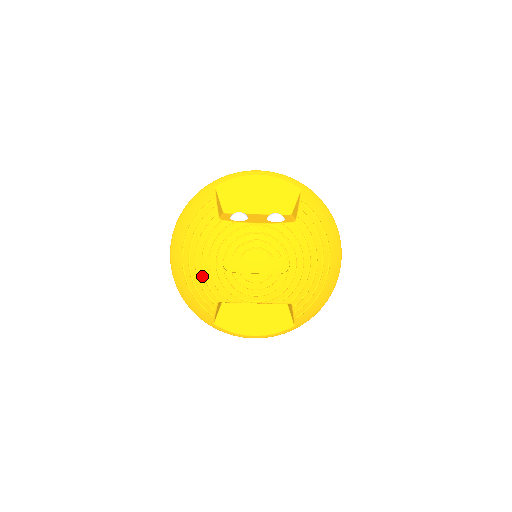
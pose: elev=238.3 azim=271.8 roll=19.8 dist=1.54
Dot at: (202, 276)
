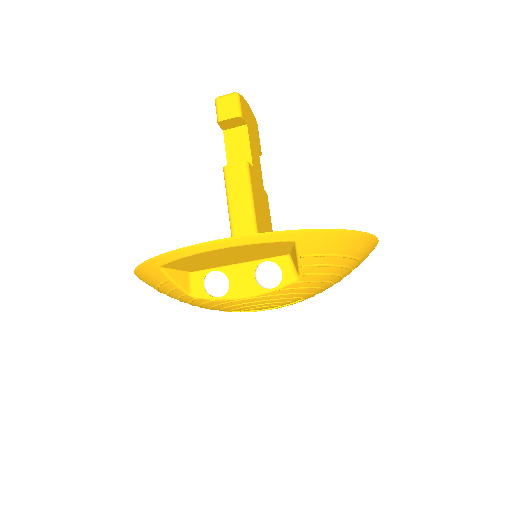
Dot at: occluded
